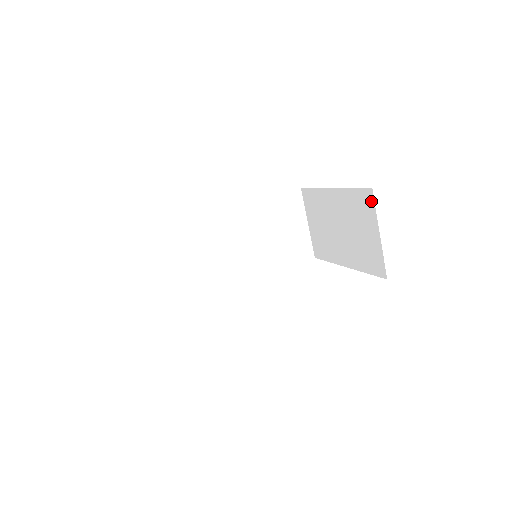
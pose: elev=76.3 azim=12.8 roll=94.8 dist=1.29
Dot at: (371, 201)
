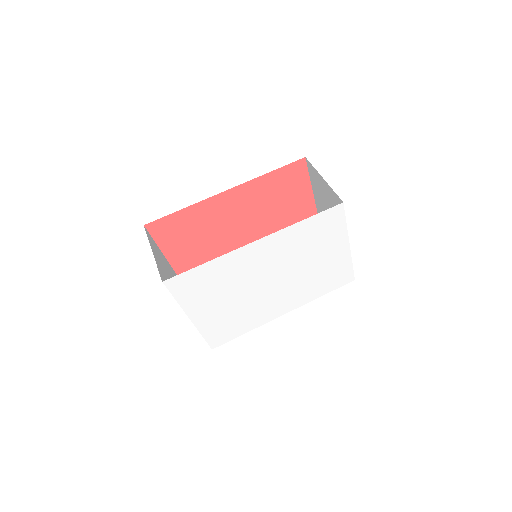
Dot at: (310, 166)
